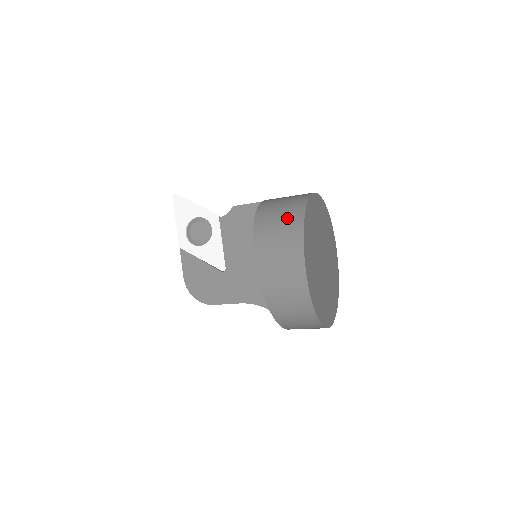
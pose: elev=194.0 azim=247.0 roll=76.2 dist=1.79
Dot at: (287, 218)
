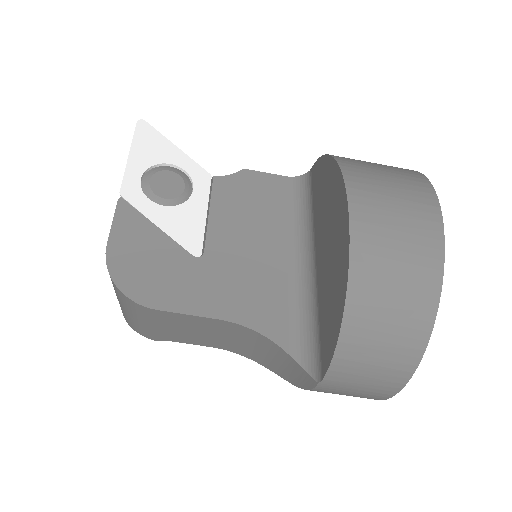
Dot at: (394, 168)
